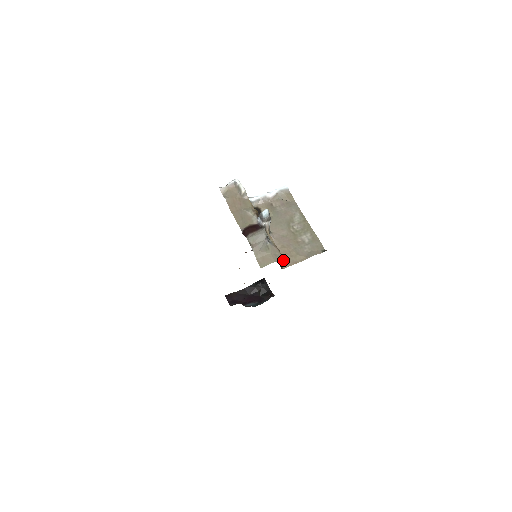
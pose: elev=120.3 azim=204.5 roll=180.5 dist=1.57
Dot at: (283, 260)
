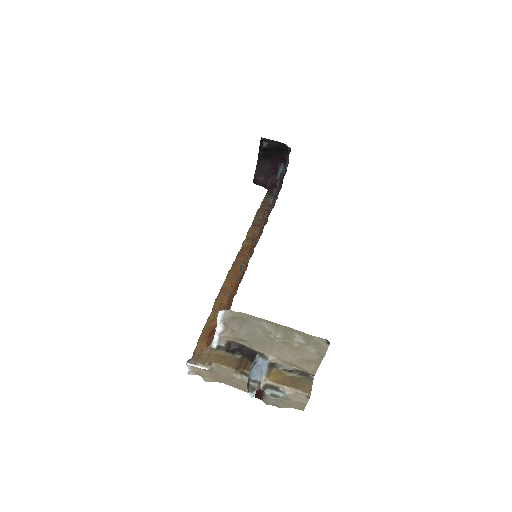
Dot at: (305, 370)
